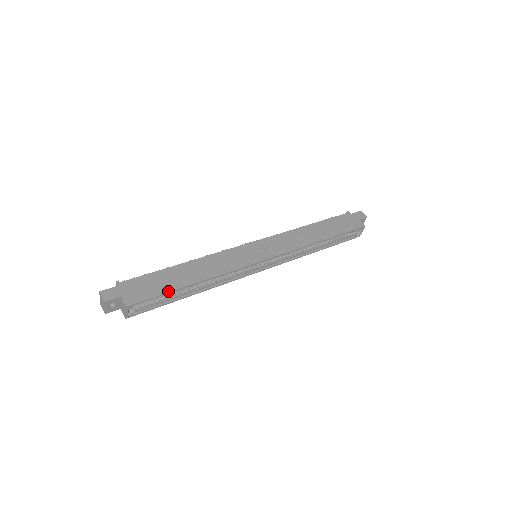
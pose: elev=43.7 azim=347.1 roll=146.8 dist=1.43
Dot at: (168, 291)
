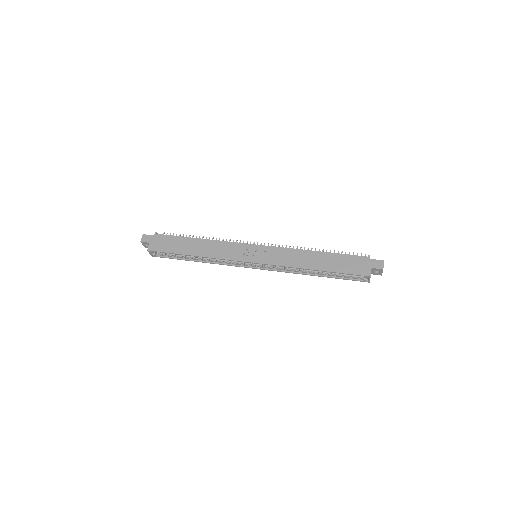
Dot at: (175, 252)
